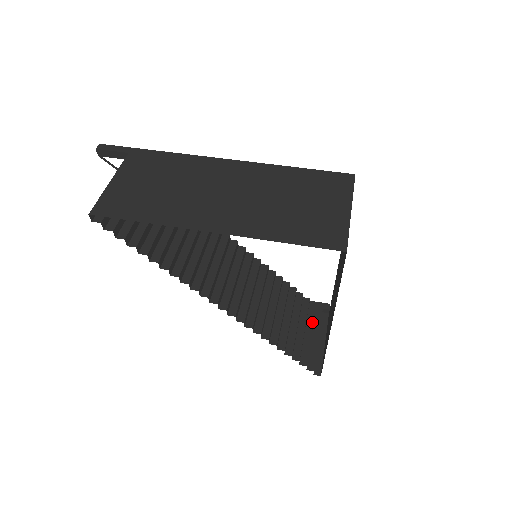
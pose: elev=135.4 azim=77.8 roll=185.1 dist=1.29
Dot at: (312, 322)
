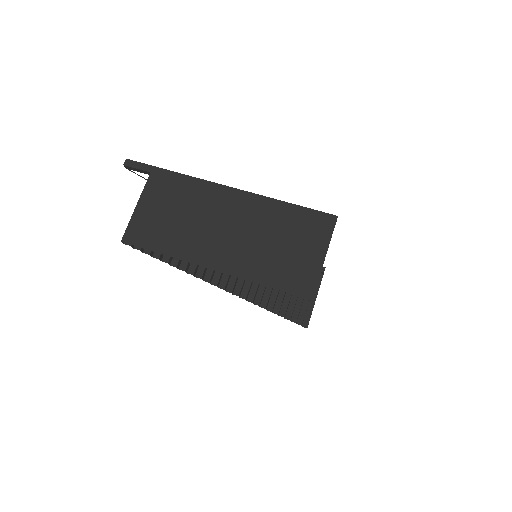
Dot at: occluded
